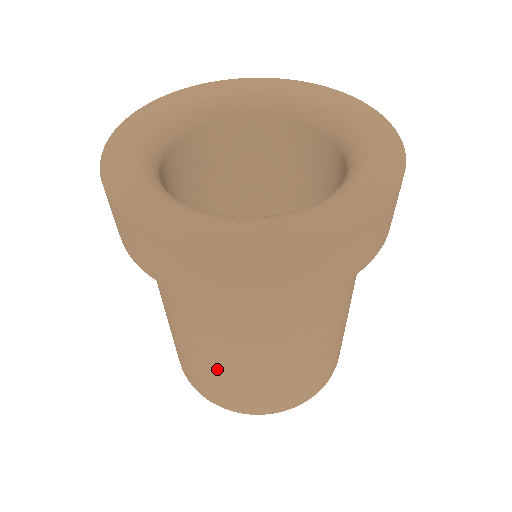
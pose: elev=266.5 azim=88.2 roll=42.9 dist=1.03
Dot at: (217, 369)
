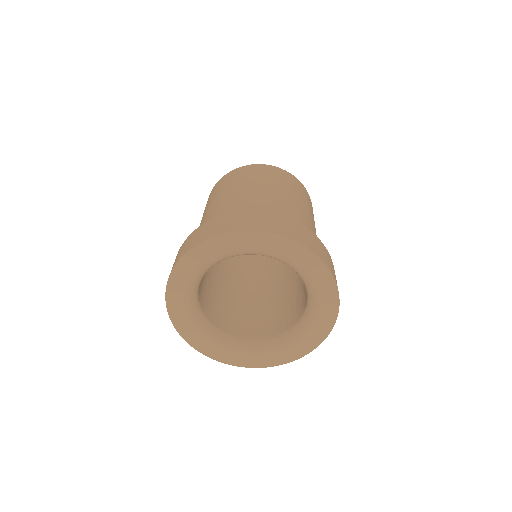
Dot at: occluded
